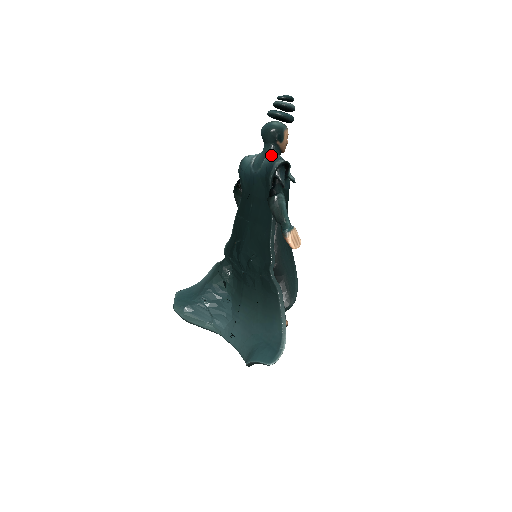
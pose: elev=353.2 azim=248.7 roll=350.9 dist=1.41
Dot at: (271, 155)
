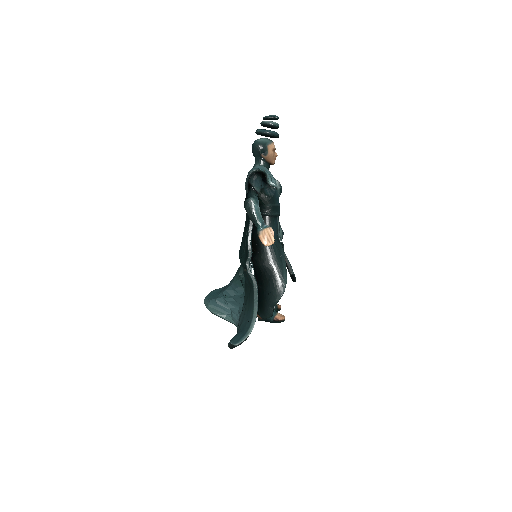
Dot at: (255, 167)
